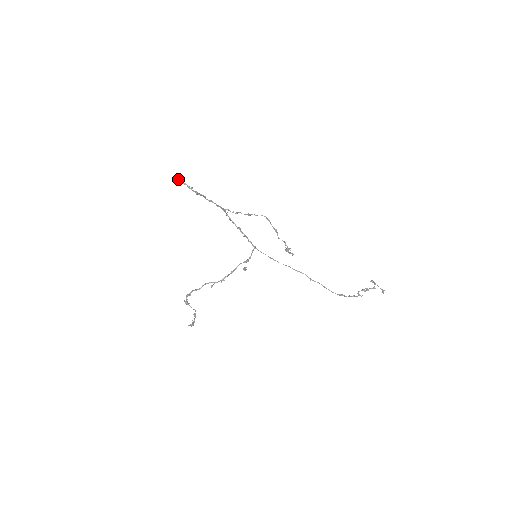
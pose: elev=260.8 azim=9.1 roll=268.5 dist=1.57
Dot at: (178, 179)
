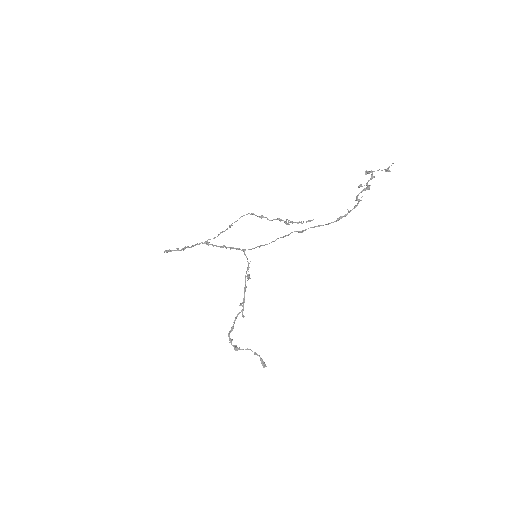
Dot at: occluded
